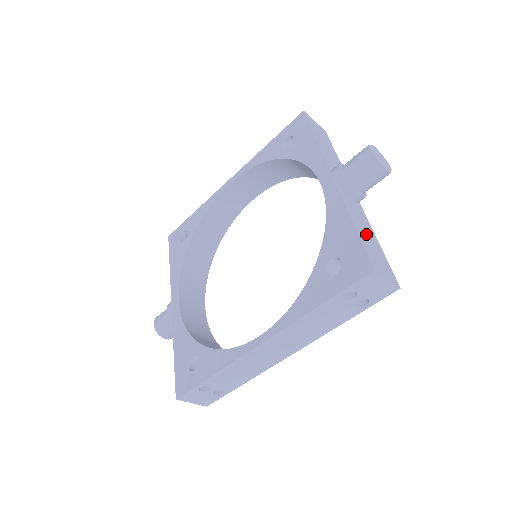
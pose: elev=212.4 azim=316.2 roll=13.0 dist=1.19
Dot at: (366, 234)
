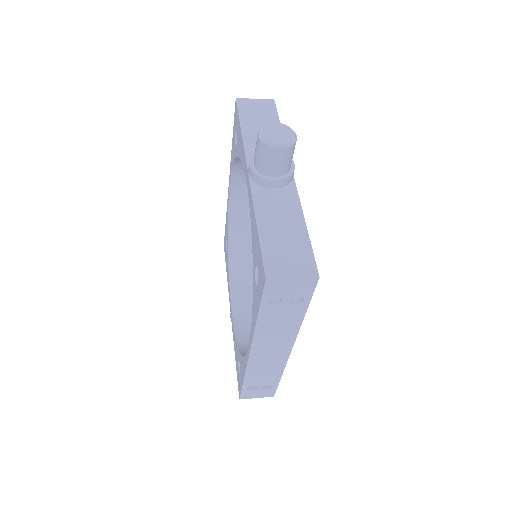
Dot at: (280, 228)
